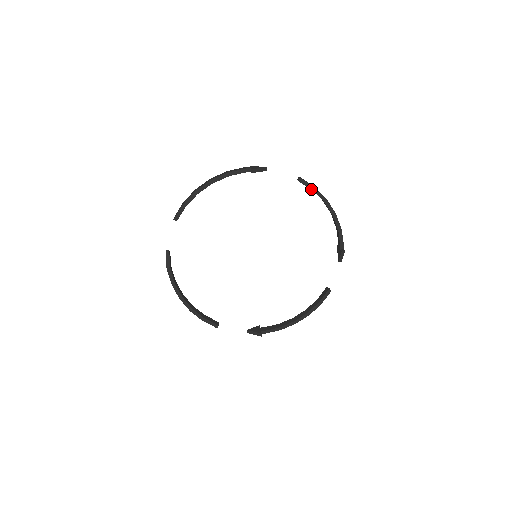
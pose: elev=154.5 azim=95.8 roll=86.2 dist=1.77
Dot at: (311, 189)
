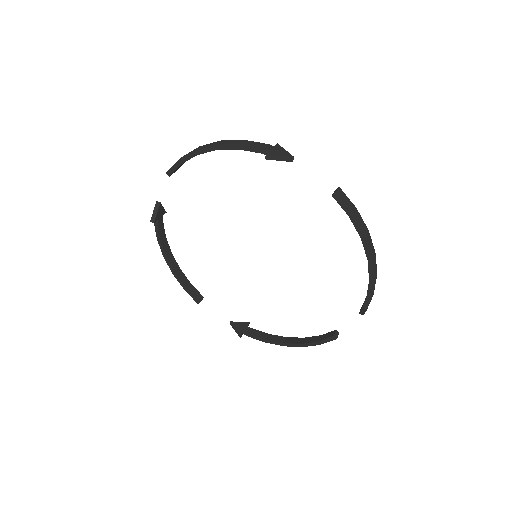
Dot at: (347, 213)
